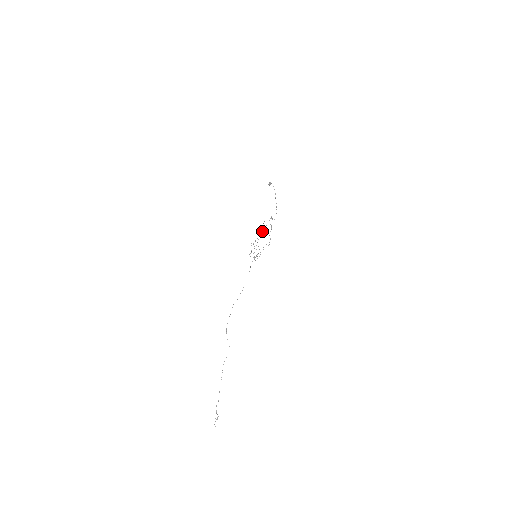
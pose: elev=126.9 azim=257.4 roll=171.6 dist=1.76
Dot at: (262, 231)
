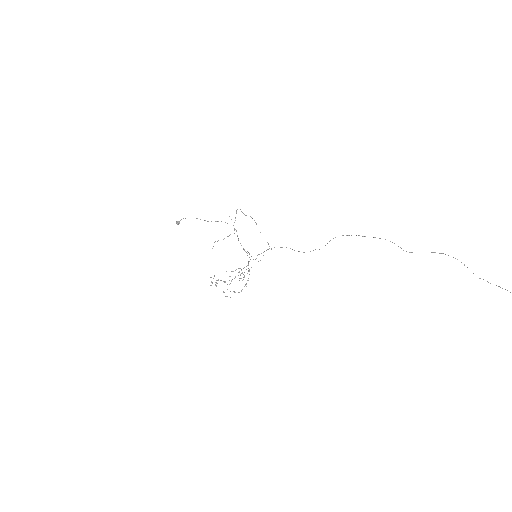
Dot at: occluded
